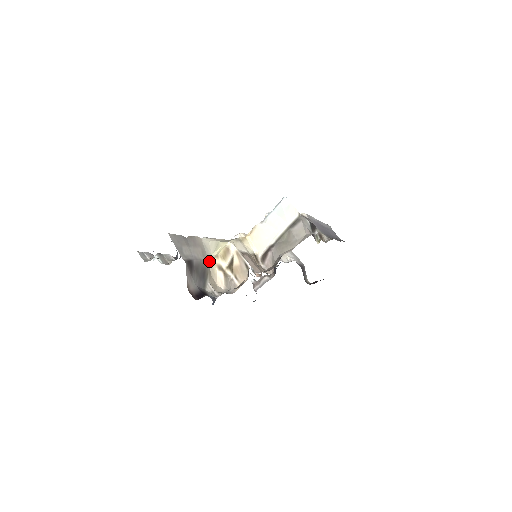
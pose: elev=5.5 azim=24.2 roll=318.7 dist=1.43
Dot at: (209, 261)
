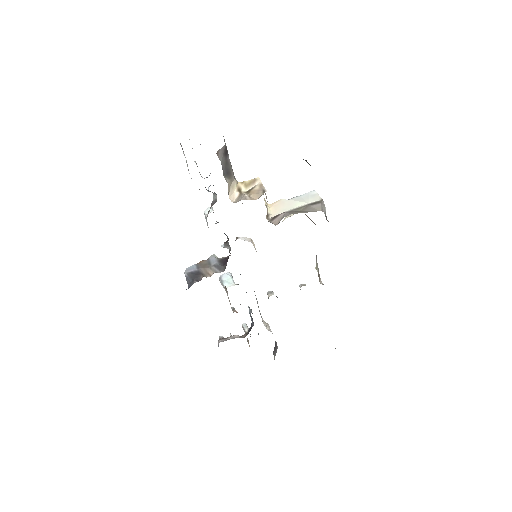
Dot at: occluded
